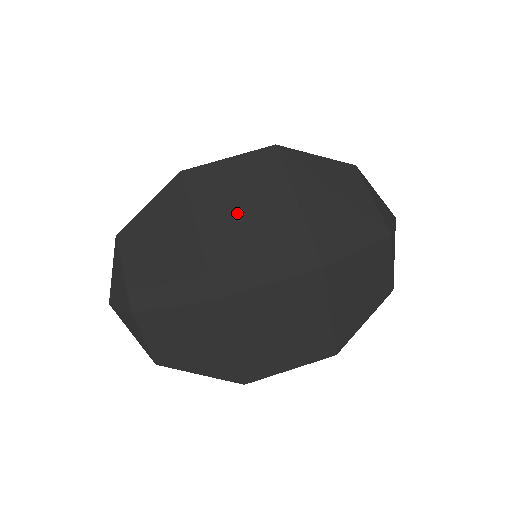
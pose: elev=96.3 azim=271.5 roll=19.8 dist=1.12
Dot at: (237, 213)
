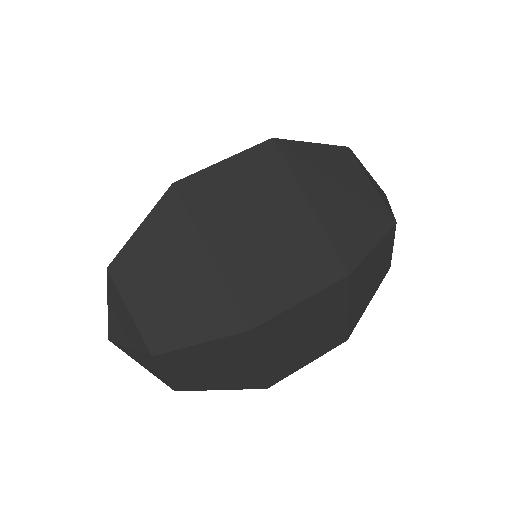
Dot at: (249, 227)
